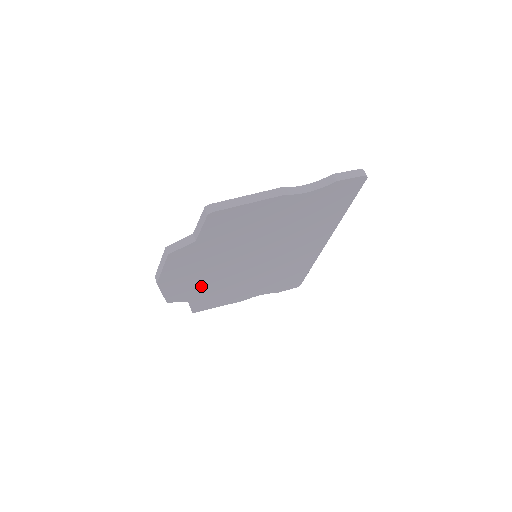
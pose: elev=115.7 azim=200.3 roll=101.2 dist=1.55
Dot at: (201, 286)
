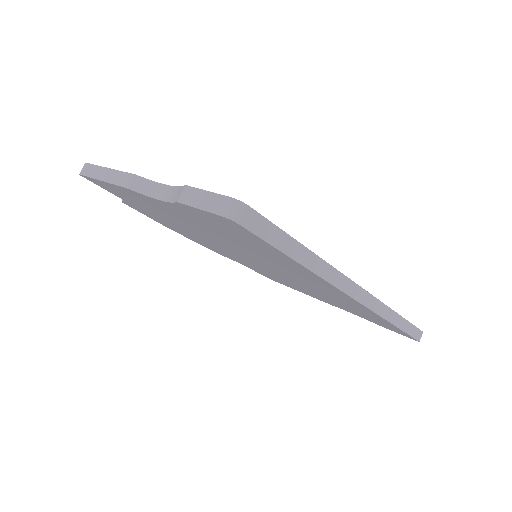
Dot at: (228, 255)
